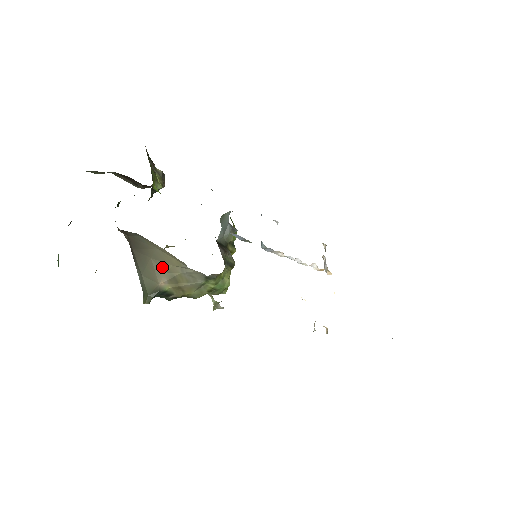
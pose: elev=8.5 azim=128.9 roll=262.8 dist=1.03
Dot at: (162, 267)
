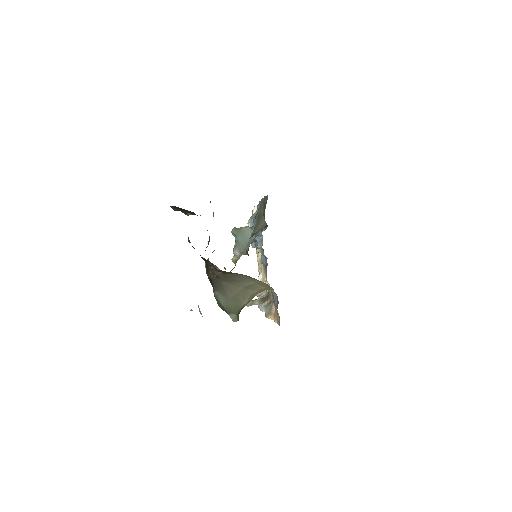
Dot at: (249, 293)
